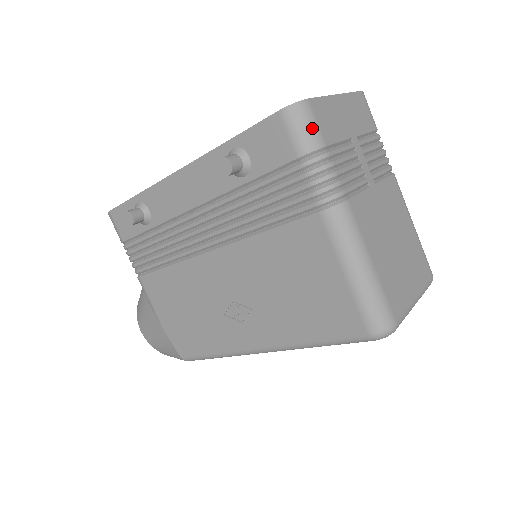
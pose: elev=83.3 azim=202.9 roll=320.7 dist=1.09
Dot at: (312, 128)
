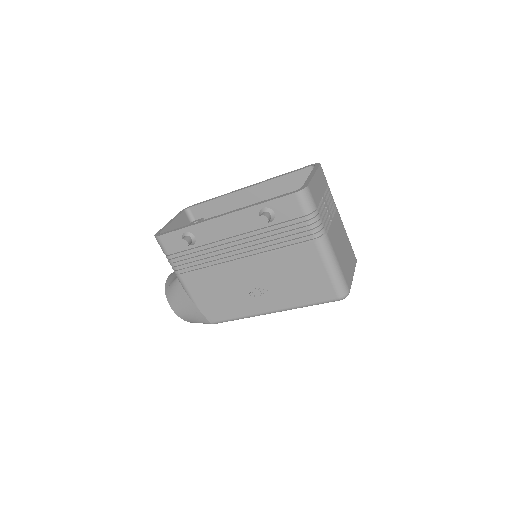
Dot at: (311, 200)
